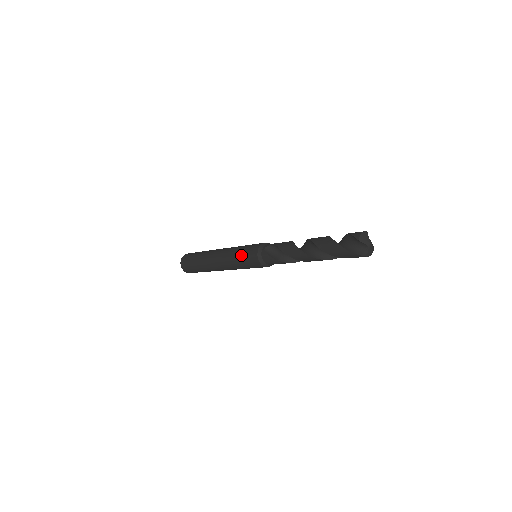
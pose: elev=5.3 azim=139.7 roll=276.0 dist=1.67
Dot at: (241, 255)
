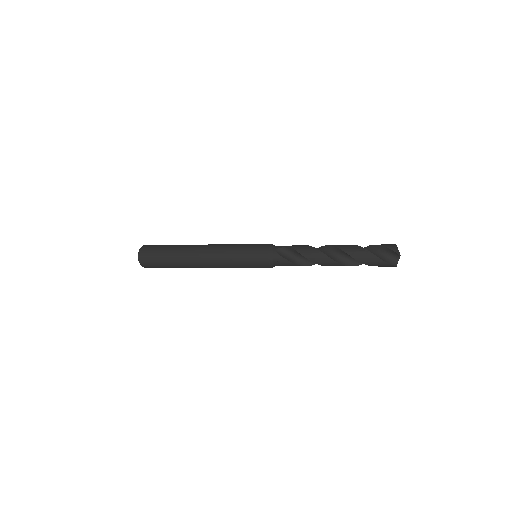
Dot at: (244, 255)
